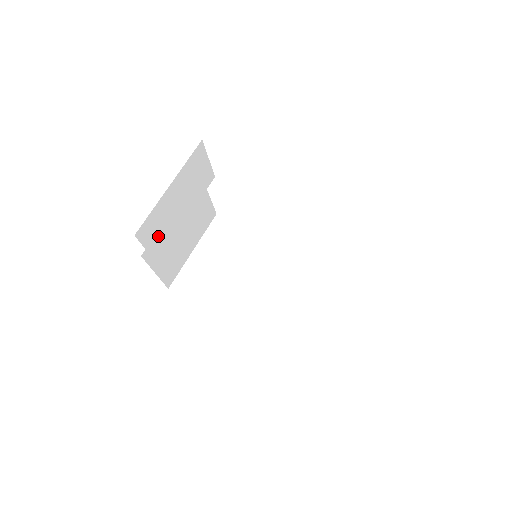
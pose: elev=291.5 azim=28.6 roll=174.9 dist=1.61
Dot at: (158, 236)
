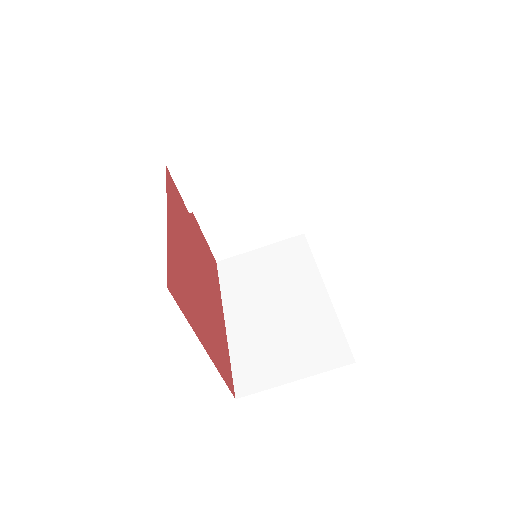
Dot at: (196, 187)
